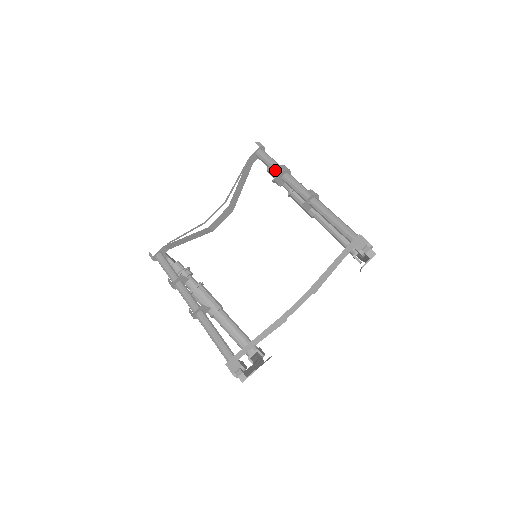
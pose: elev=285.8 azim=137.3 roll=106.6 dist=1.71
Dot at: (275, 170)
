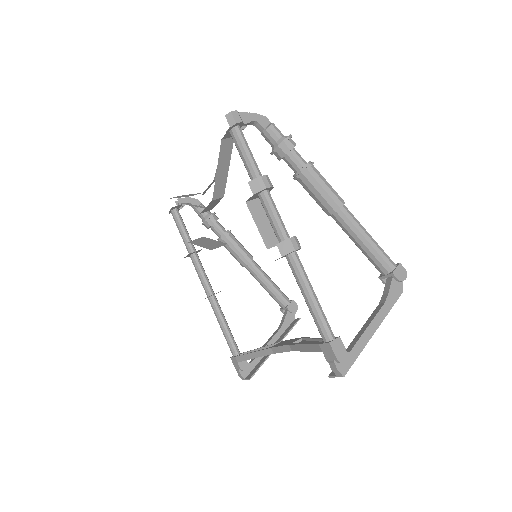
Dot at: occluded
